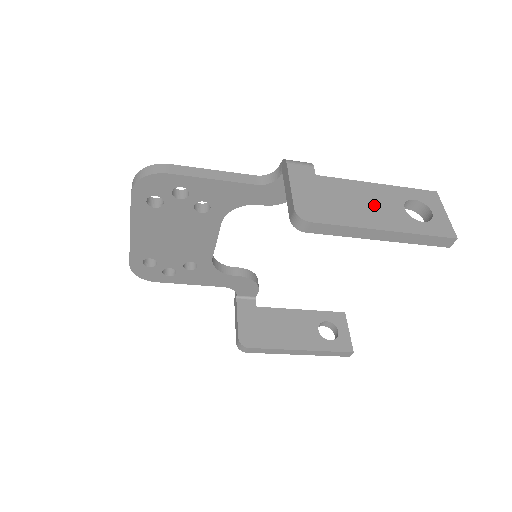
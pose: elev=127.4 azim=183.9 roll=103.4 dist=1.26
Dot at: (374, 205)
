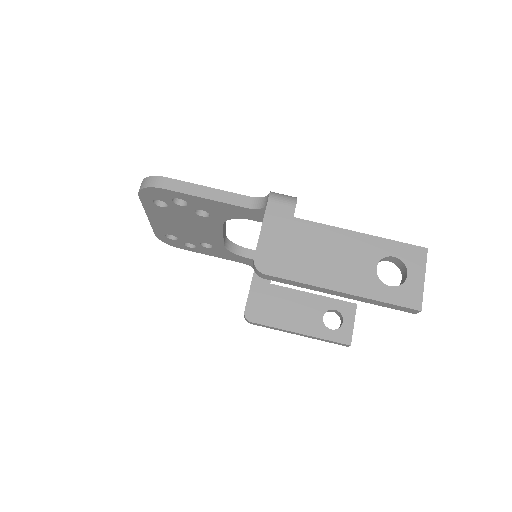
Dot at: (343, 260)
